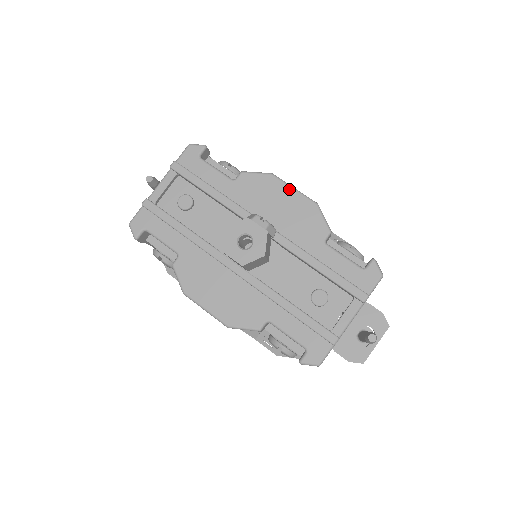
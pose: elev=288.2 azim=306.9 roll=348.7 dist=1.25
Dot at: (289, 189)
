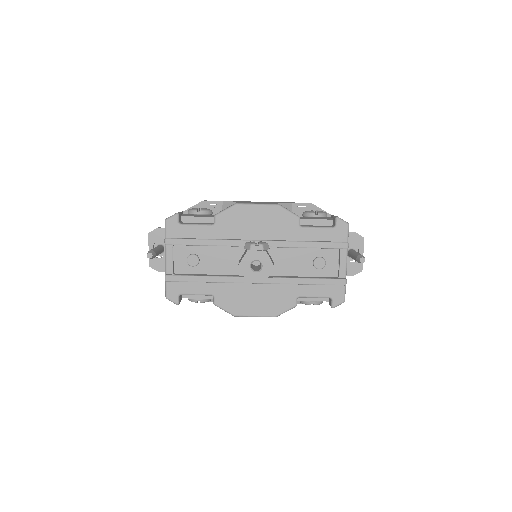
Dot at: (254, 207)
